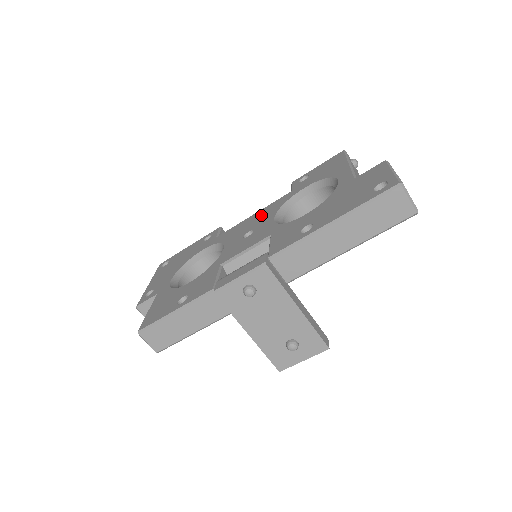
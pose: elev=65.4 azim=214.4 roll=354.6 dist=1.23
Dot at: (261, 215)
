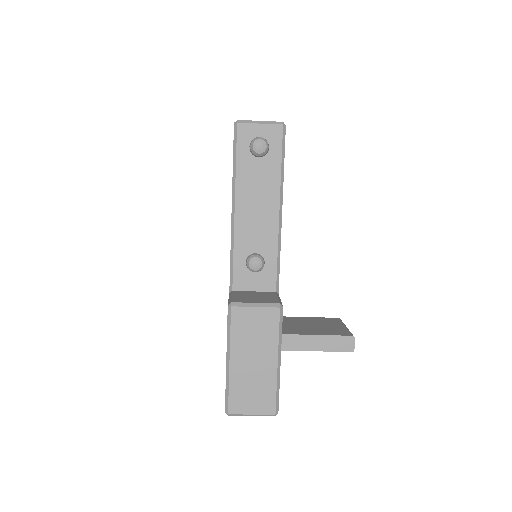
Dot at: occluded
